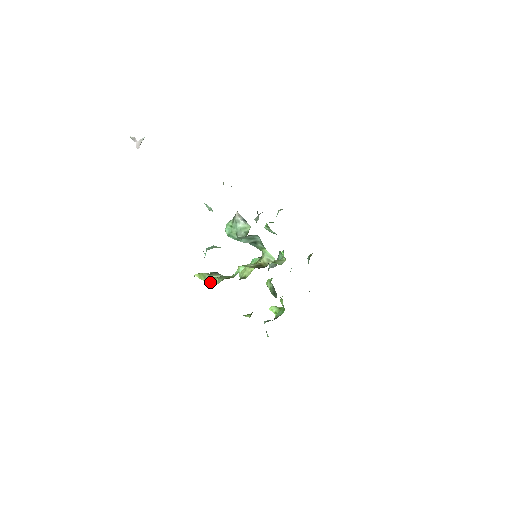
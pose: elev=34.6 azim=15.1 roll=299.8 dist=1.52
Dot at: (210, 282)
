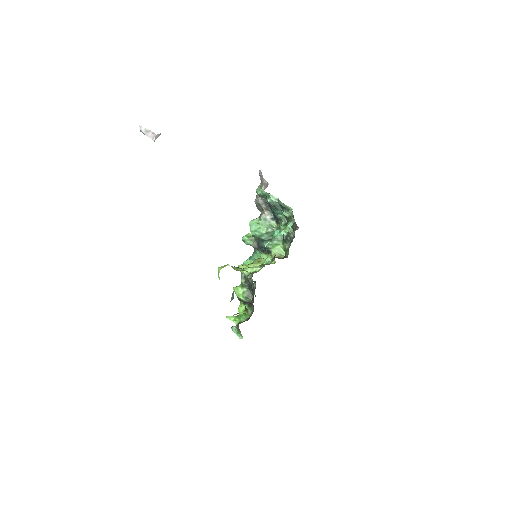
Dot at: (244, 270)
